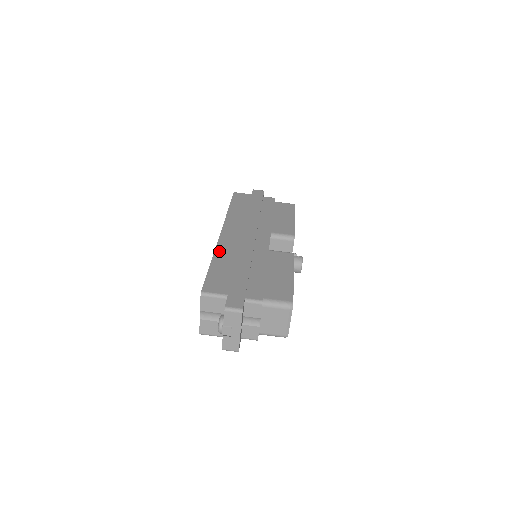
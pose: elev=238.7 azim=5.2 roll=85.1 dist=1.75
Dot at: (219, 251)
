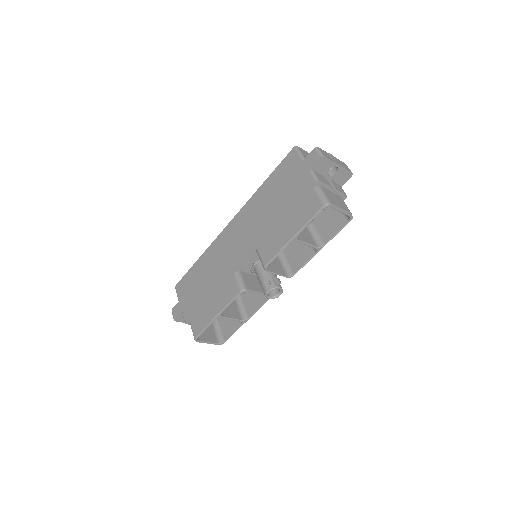
Dot at: (208, 251)
